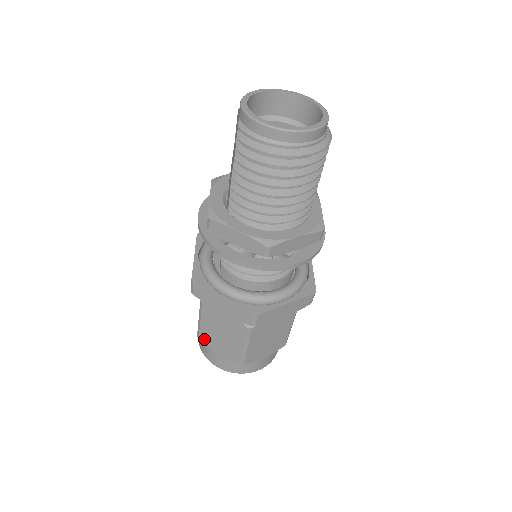
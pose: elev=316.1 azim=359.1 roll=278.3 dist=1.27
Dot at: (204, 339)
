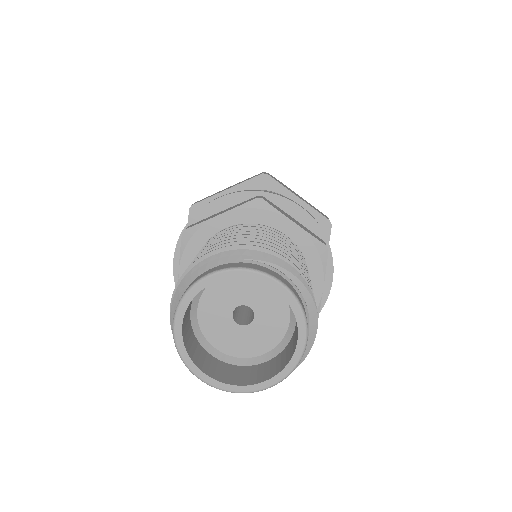
Dot at: occluded
